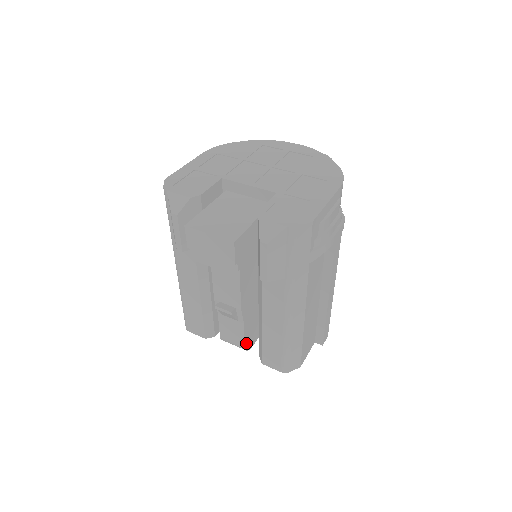
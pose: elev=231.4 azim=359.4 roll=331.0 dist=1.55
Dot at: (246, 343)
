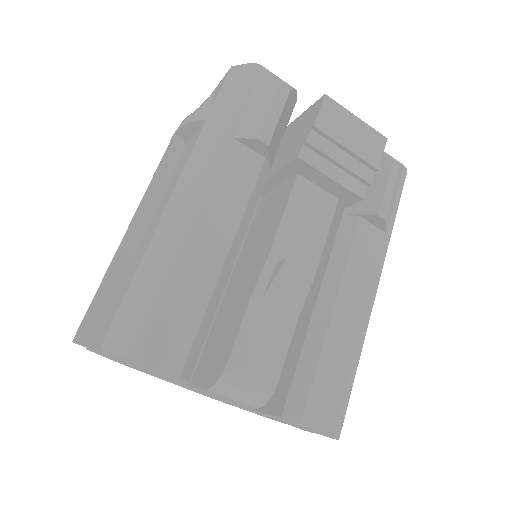
Dot at: (275, 377)
